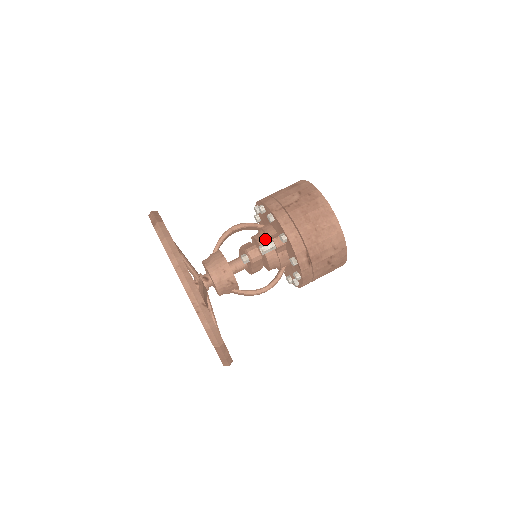
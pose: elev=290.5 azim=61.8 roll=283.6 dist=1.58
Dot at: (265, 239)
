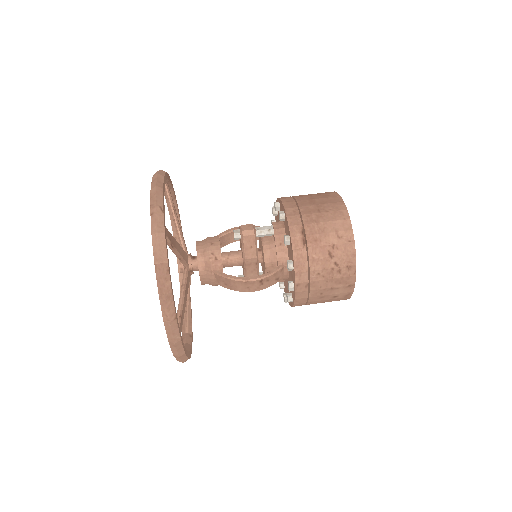
Dot at: occluded
